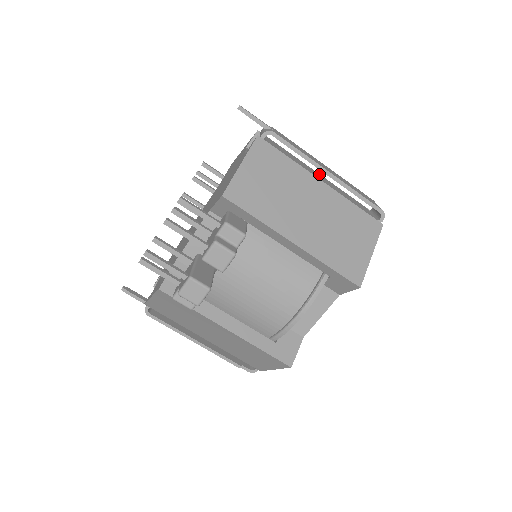
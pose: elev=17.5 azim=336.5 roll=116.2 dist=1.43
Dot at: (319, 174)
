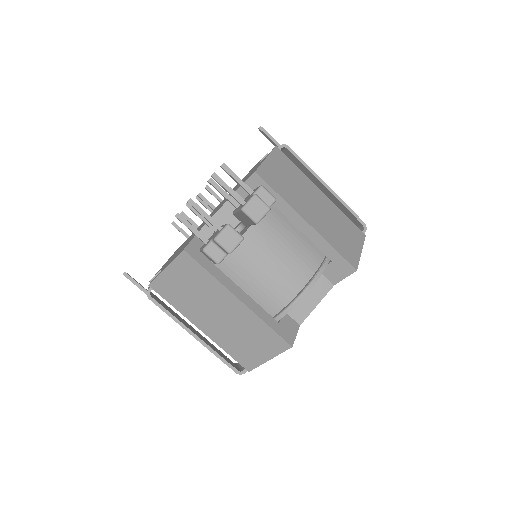
Dot at: occluded
